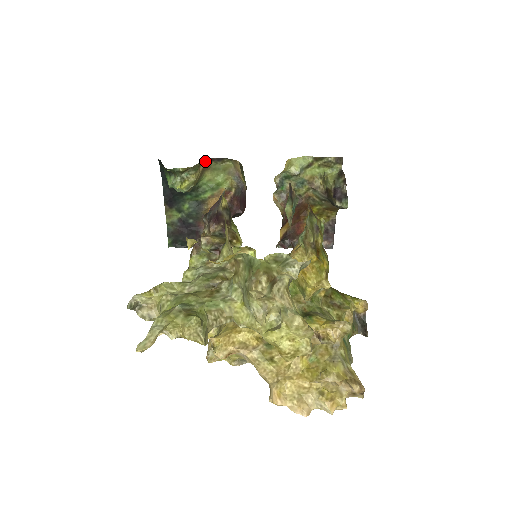
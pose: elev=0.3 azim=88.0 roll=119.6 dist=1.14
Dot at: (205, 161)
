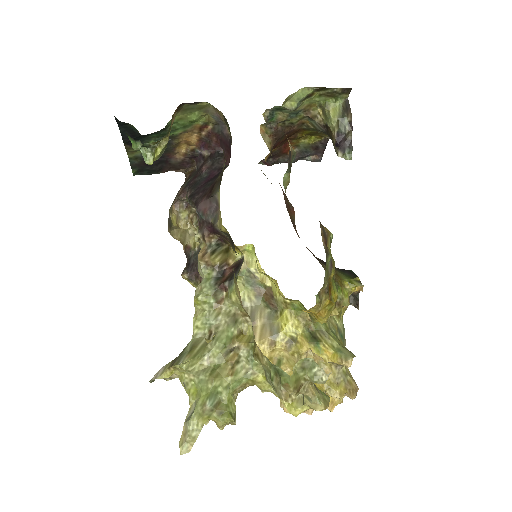
Dot at: (176, 109)
